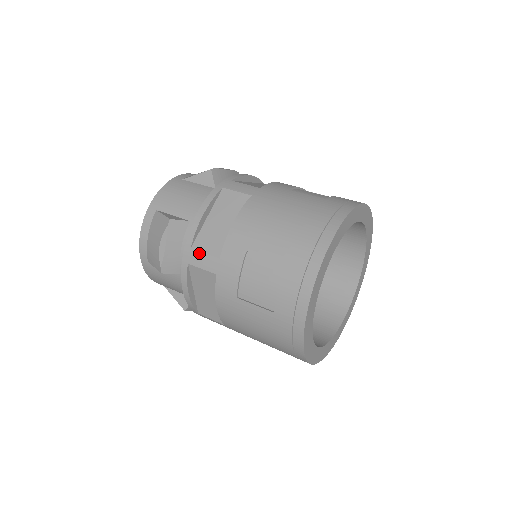
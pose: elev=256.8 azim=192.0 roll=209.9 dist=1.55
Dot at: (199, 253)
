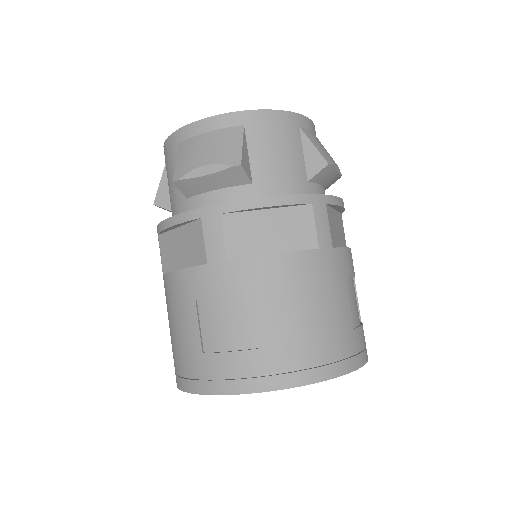
Dot at: (220, 229)
